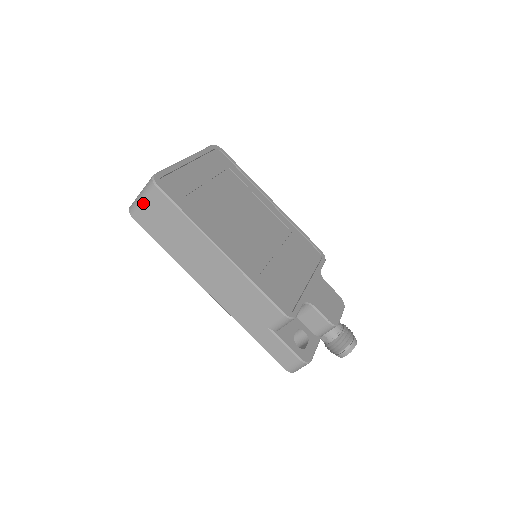
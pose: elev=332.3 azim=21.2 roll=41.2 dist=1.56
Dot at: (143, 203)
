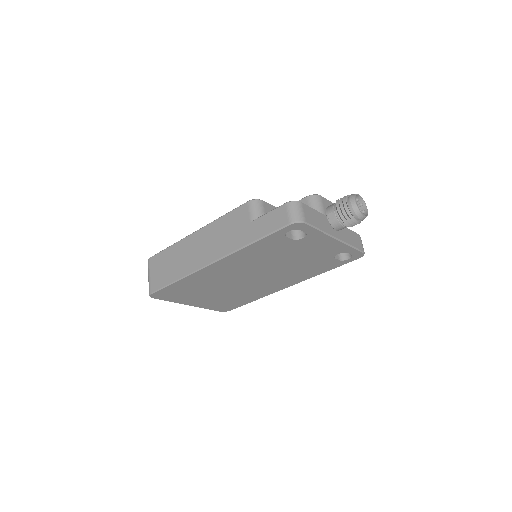
Dot at: (150, 276)
